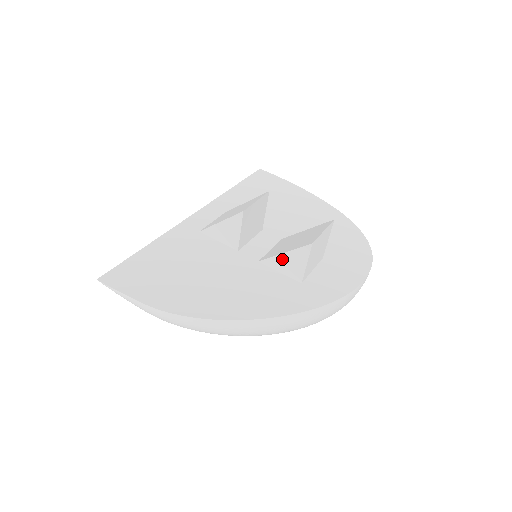
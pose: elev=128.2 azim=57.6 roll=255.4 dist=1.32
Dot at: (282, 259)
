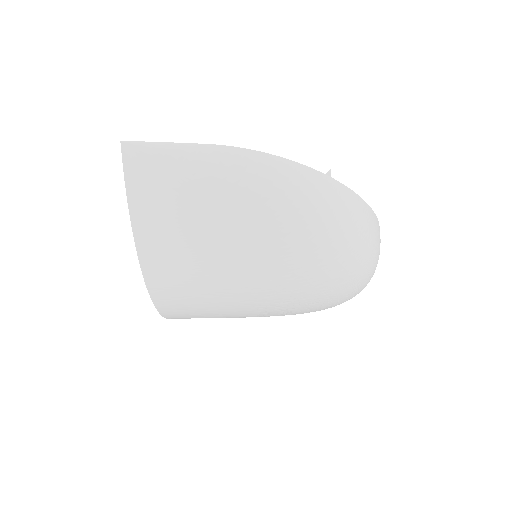
Dot at: occluded
